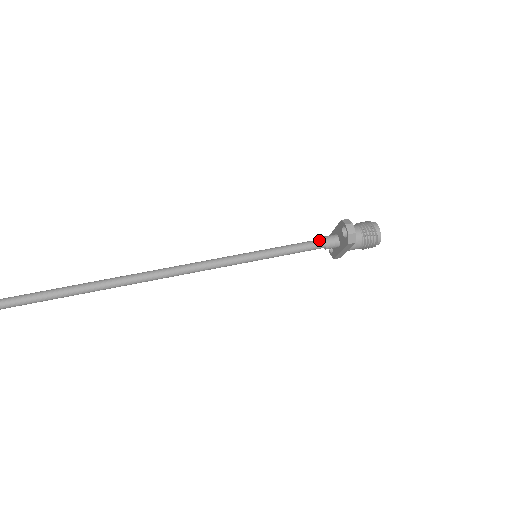
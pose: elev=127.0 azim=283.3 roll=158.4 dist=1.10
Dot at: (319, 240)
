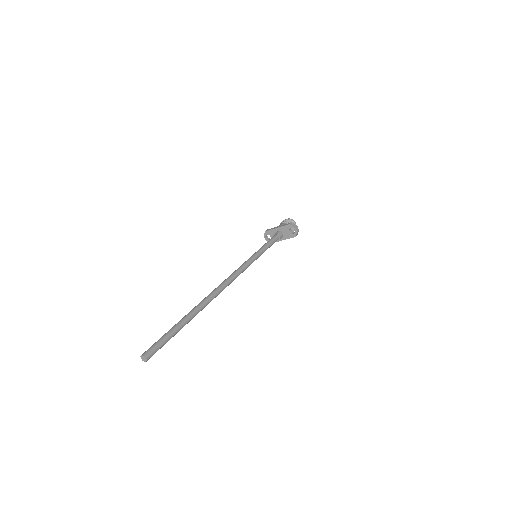
Dot at: (276, 237)
